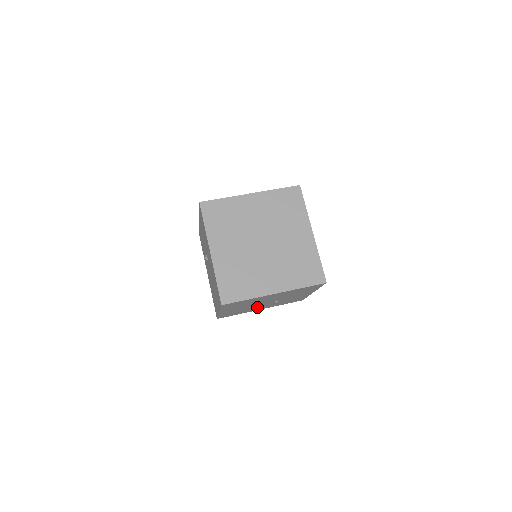
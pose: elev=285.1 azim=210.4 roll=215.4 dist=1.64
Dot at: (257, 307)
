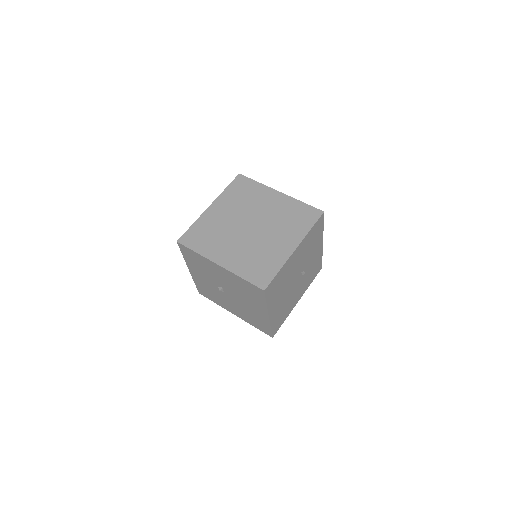
Dot at: (294, 295)
